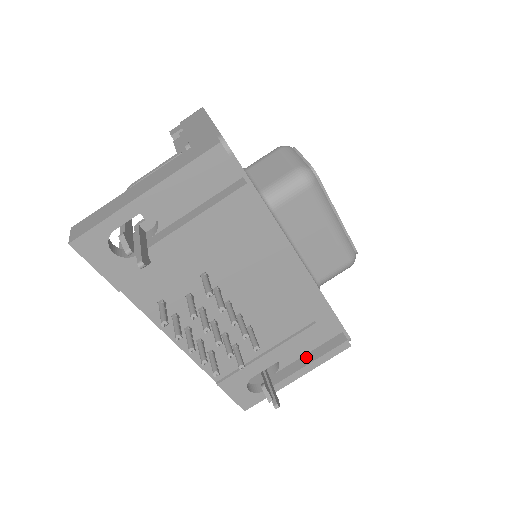
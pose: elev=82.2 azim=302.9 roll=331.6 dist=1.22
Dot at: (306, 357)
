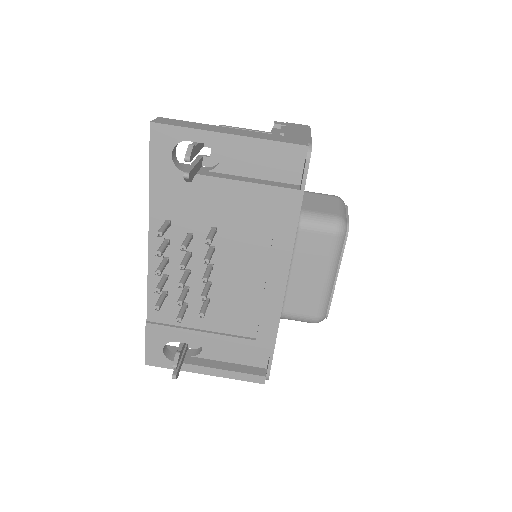
Dot at: (225, 364)
